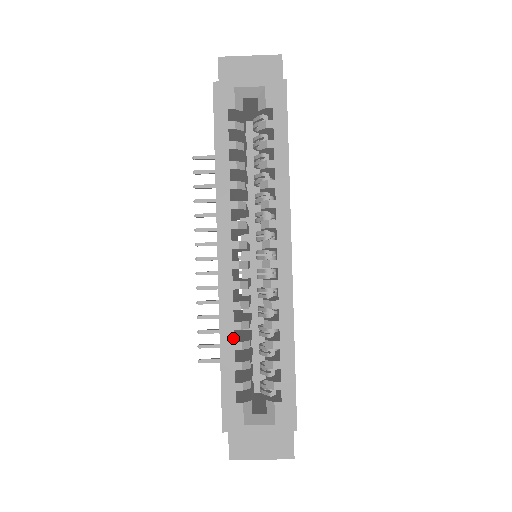
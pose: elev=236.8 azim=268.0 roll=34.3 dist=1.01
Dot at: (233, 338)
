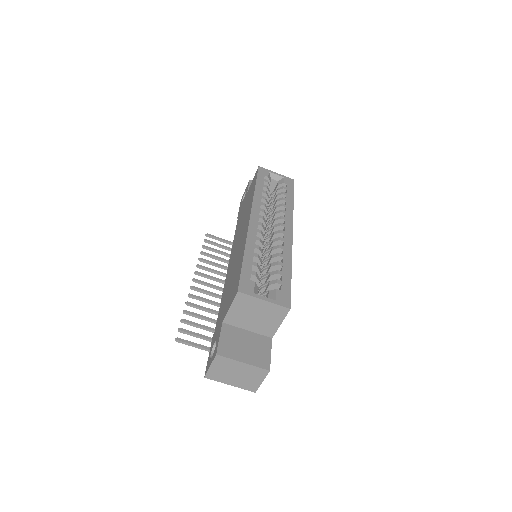
Dot at: occluded
